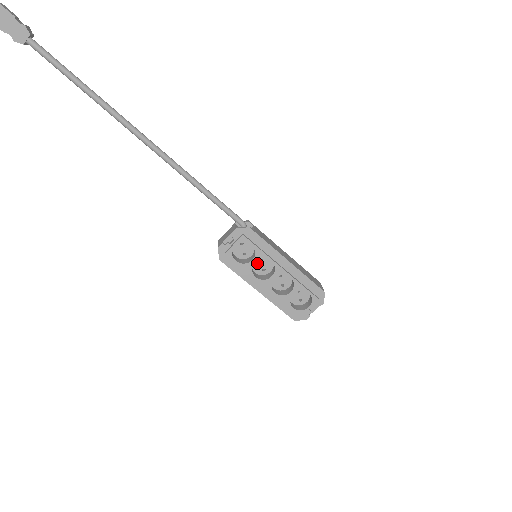
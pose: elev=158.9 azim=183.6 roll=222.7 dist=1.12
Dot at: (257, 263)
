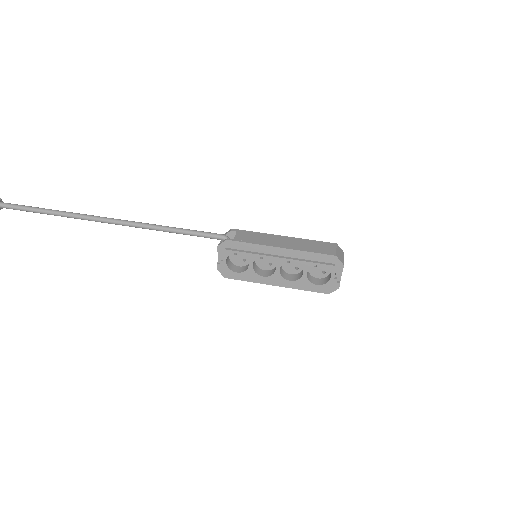
Dot at: (260, 262)
